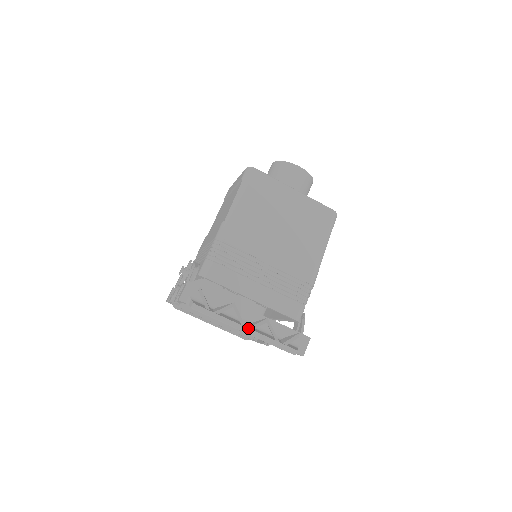
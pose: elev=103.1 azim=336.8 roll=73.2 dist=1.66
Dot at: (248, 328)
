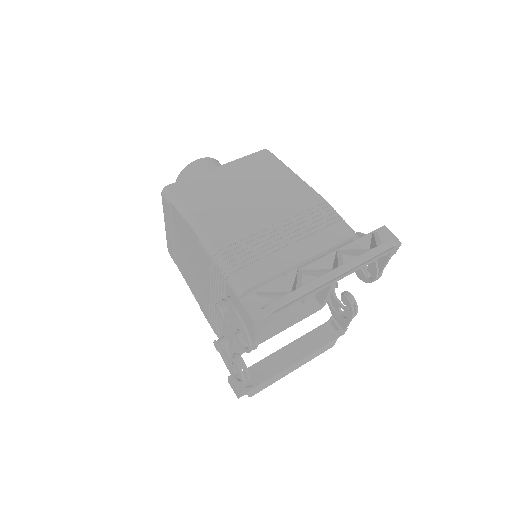
Dot at: (338, 267)
